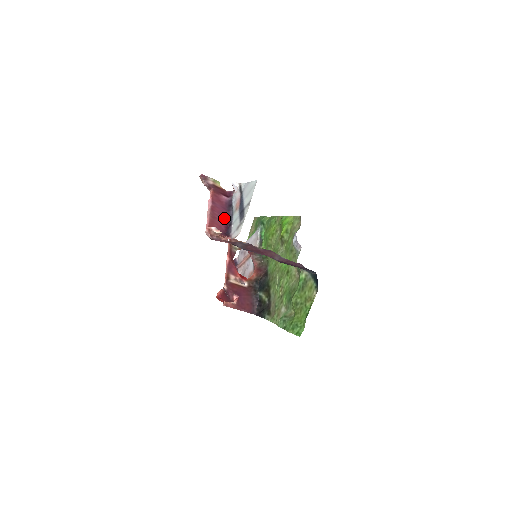
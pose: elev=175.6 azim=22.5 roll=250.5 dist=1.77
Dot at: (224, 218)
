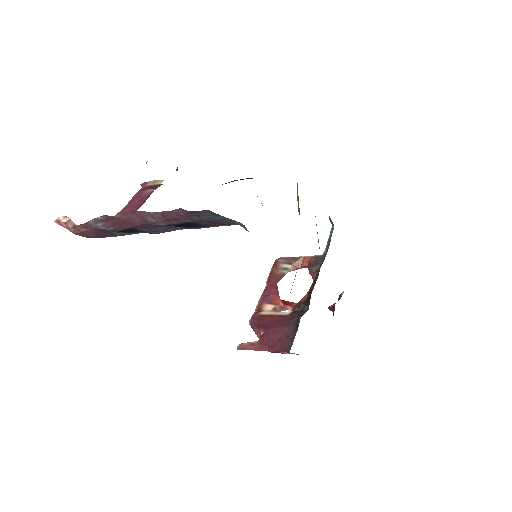
Dot at: occluded
